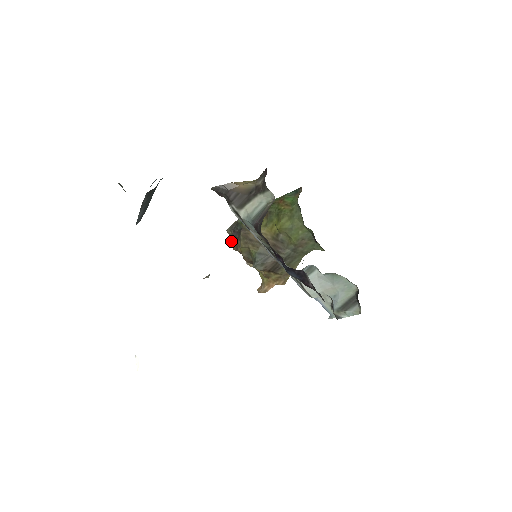
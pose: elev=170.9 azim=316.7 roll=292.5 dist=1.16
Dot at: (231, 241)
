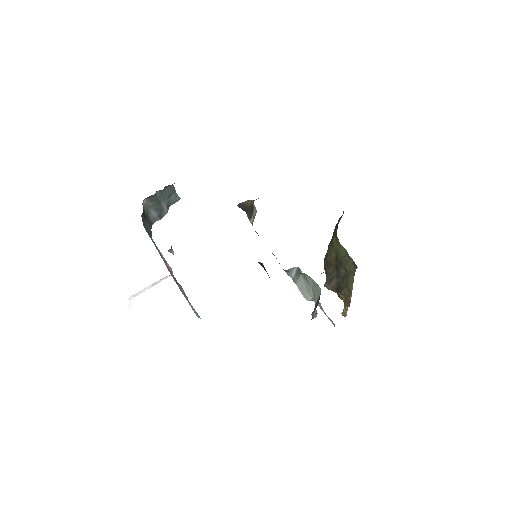
Dot at: occluded
